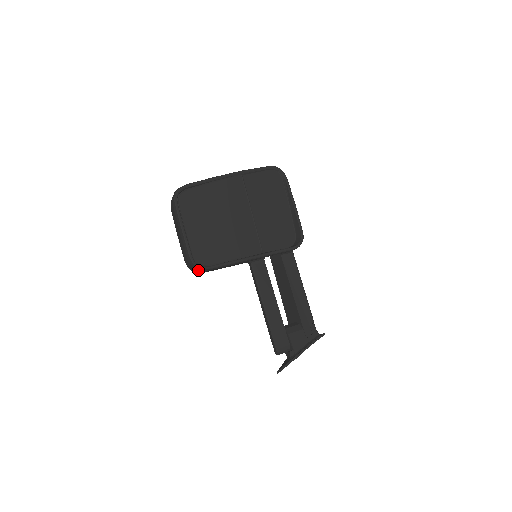
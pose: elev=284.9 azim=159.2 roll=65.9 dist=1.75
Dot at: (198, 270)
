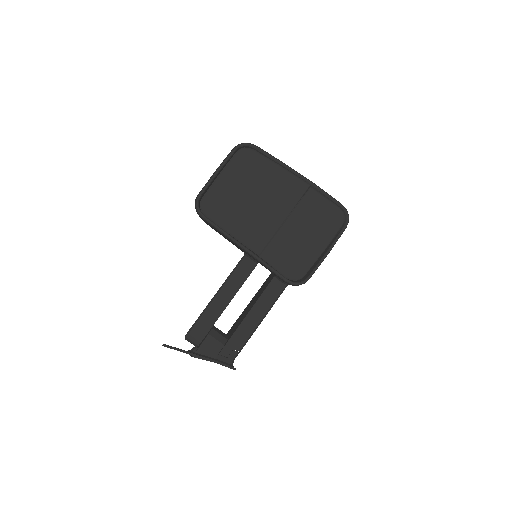
Dot at: occluded
